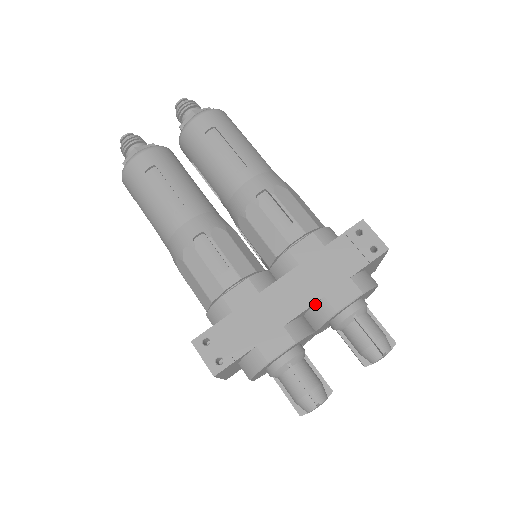
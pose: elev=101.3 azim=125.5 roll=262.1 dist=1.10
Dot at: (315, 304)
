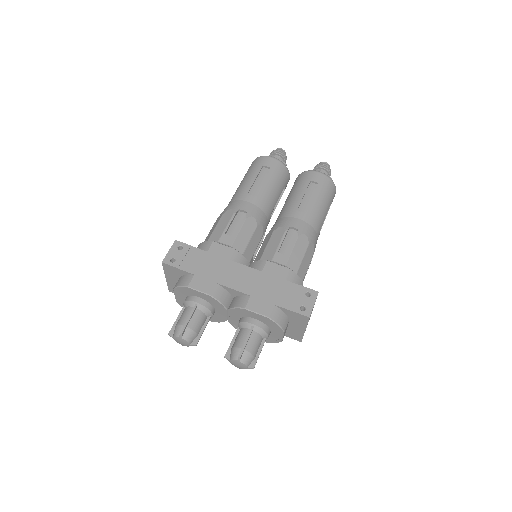
Dot at: (243, 295)
